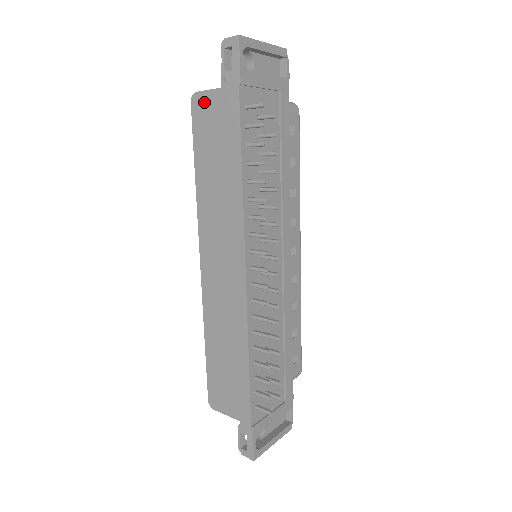
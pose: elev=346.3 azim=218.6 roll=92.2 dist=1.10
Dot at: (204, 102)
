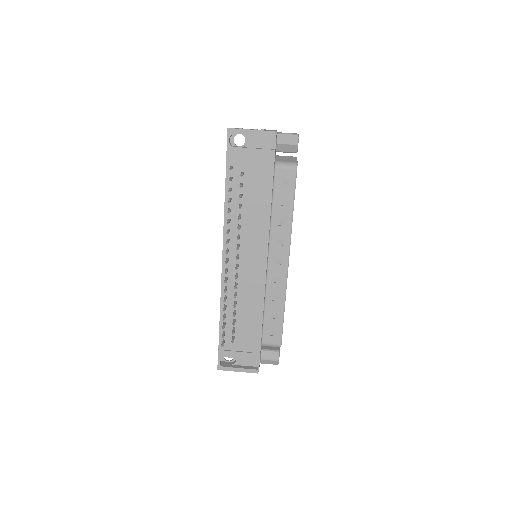
Dot at: occluded
